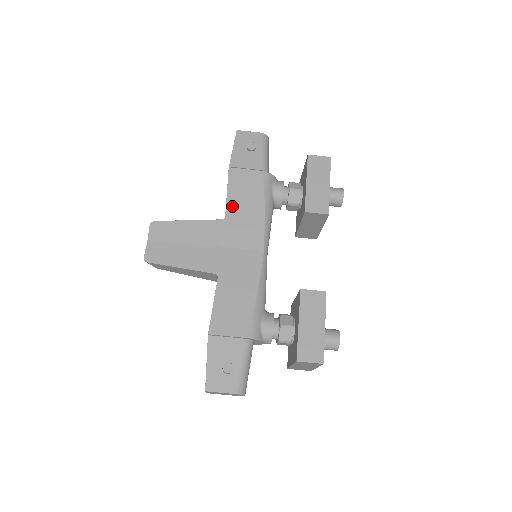
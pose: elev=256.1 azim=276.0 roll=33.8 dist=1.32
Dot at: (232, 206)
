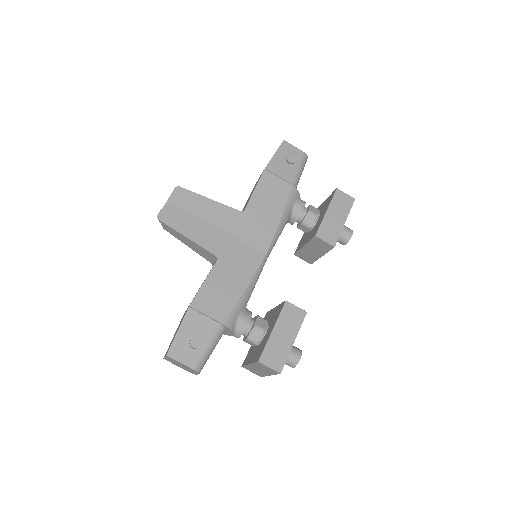
Dot at: (254, 203)
